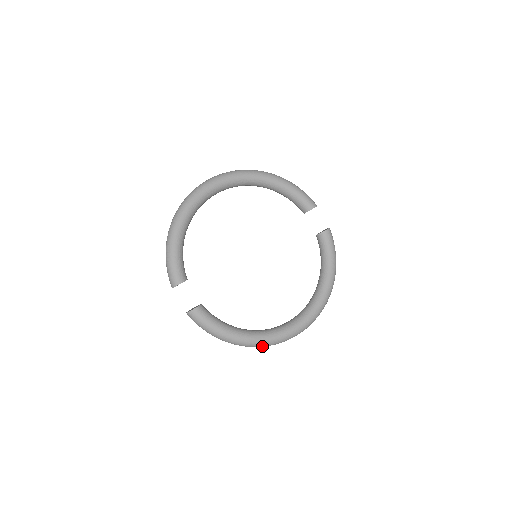
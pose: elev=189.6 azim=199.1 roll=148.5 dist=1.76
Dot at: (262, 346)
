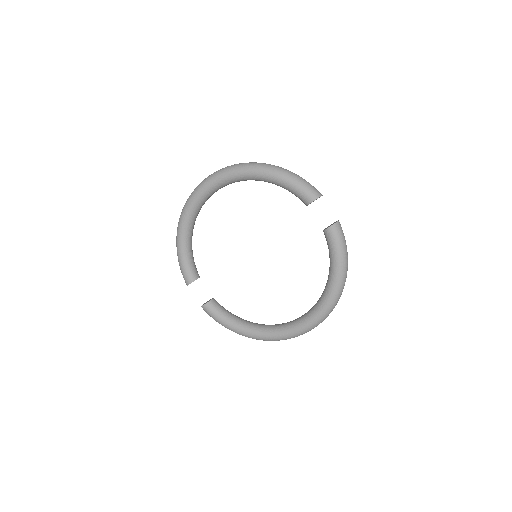
Dot at: (267, 340)
